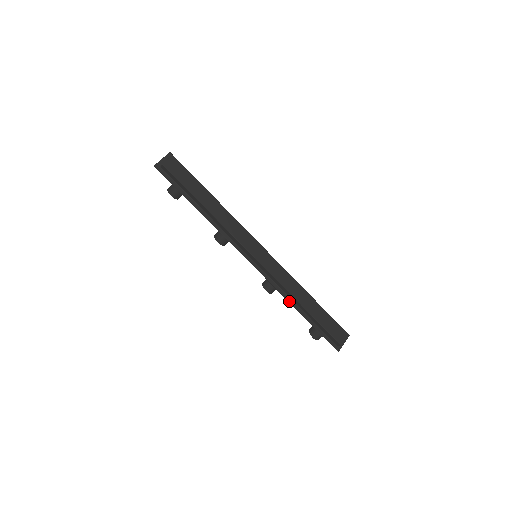
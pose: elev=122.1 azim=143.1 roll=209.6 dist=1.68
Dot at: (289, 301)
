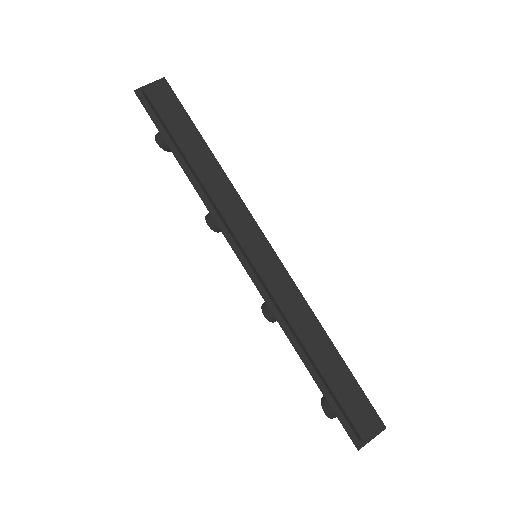
Dot at: (291, 340)
